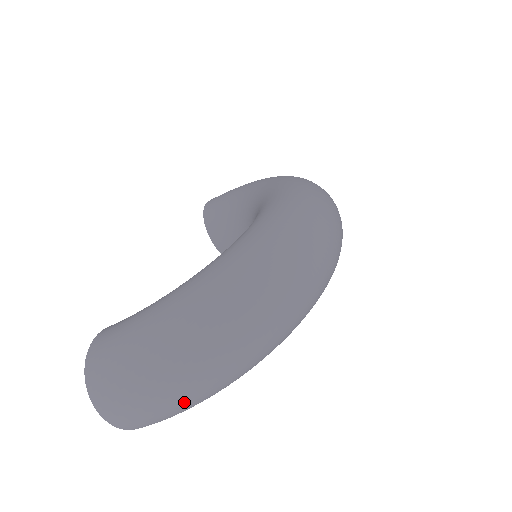
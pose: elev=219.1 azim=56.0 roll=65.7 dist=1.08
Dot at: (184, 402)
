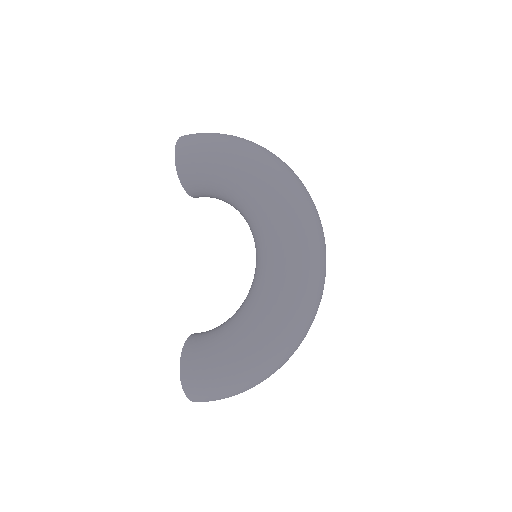
Dot at: occluded
